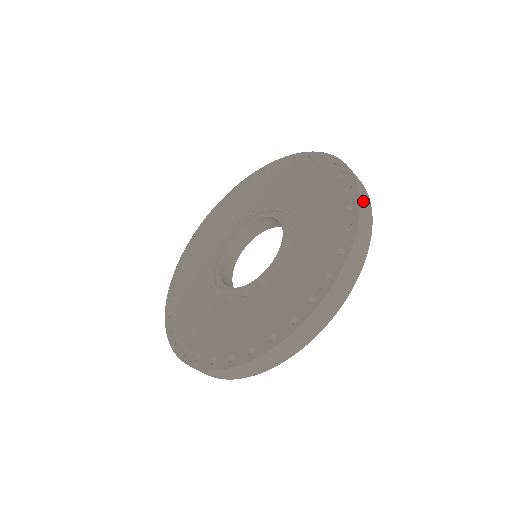
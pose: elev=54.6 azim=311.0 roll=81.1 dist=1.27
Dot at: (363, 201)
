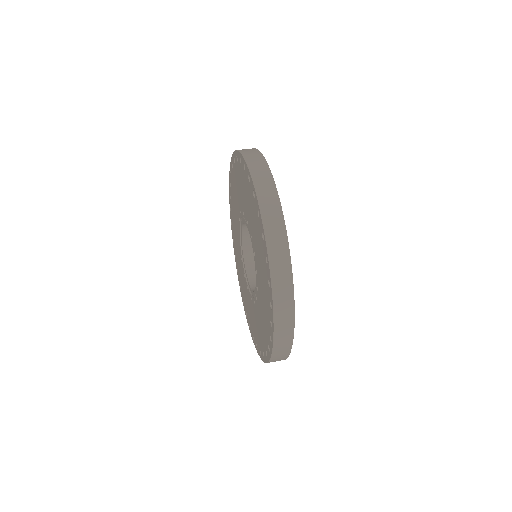
Dot at: (264, 203)
